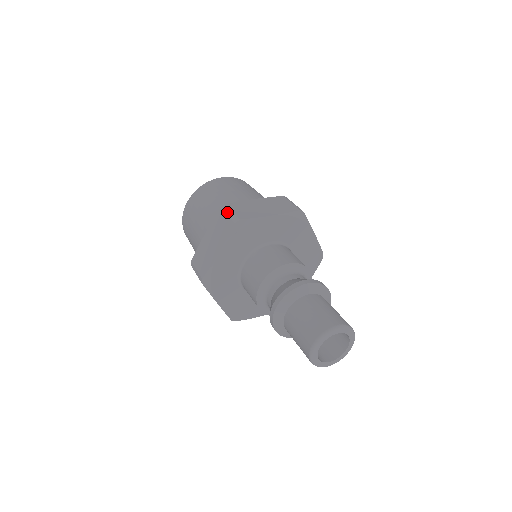
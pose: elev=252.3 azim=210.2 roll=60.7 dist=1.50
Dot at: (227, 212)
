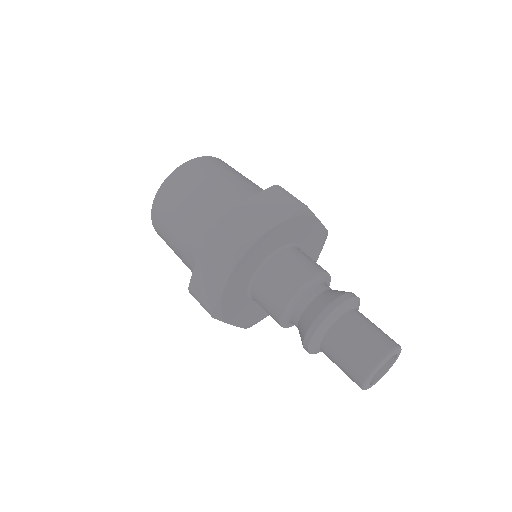
Dot at: (286, 192)
